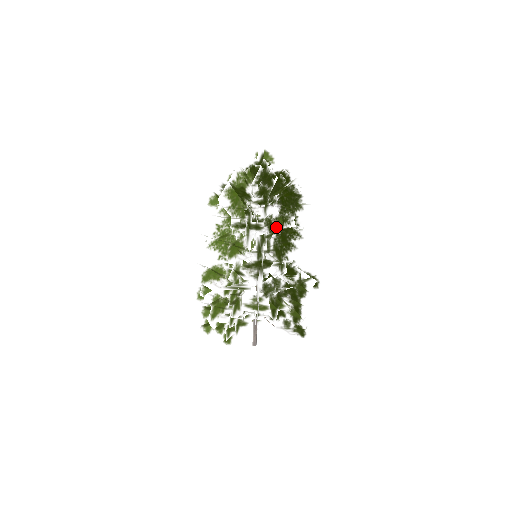
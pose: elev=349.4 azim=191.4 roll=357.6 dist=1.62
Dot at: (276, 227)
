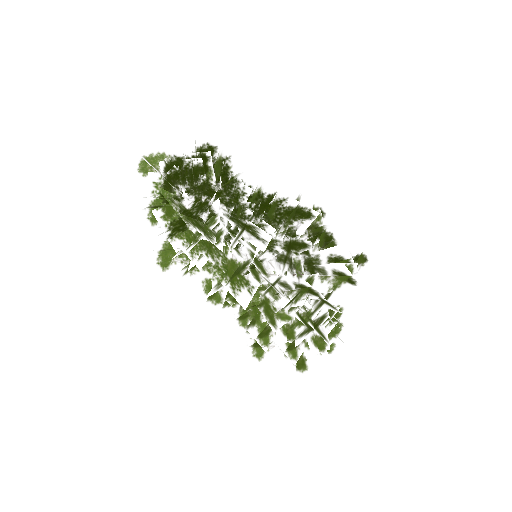
Dot at: (258, 200)
